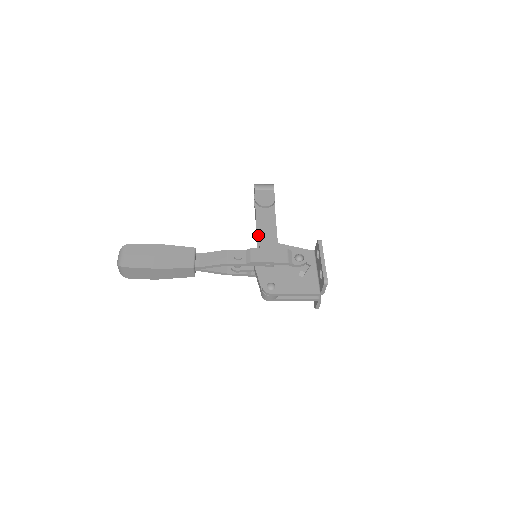
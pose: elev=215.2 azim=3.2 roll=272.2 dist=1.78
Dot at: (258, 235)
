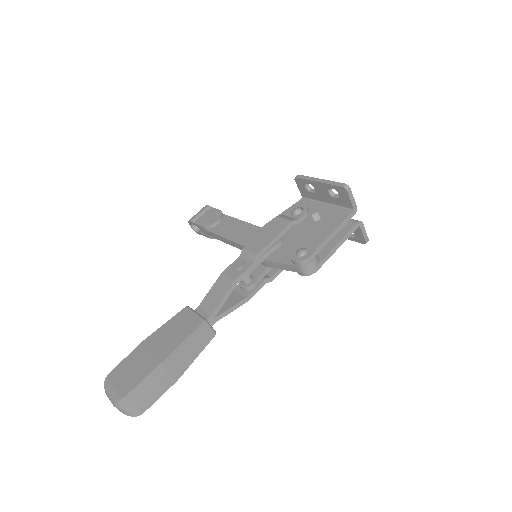
Dot at: (237, 242)
